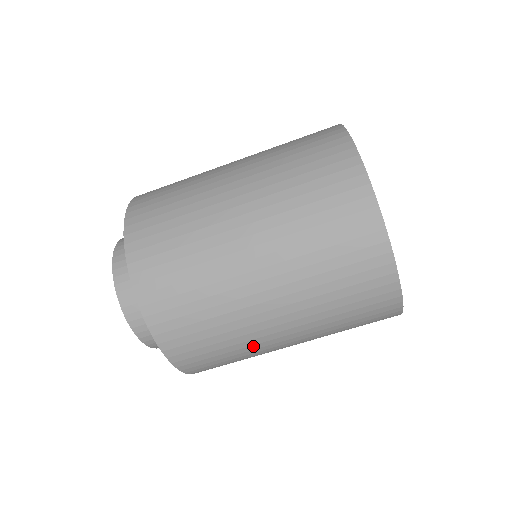
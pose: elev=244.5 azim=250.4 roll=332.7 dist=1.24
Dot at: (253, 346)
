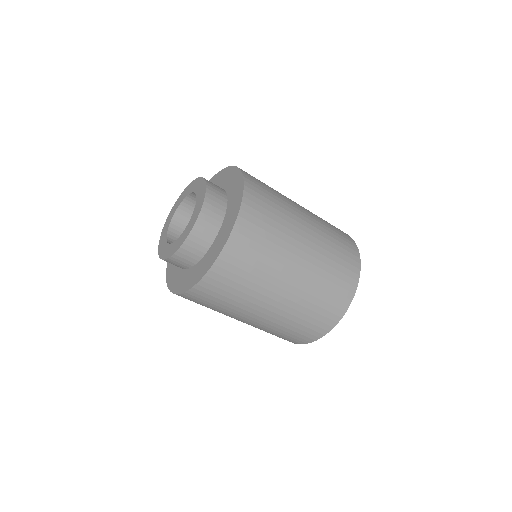
Dot at: (225, 313)
